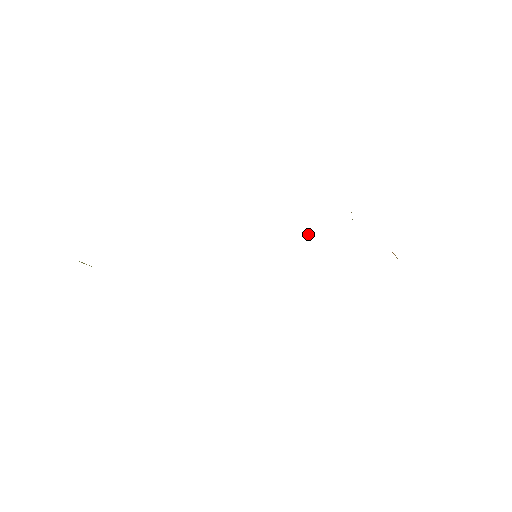
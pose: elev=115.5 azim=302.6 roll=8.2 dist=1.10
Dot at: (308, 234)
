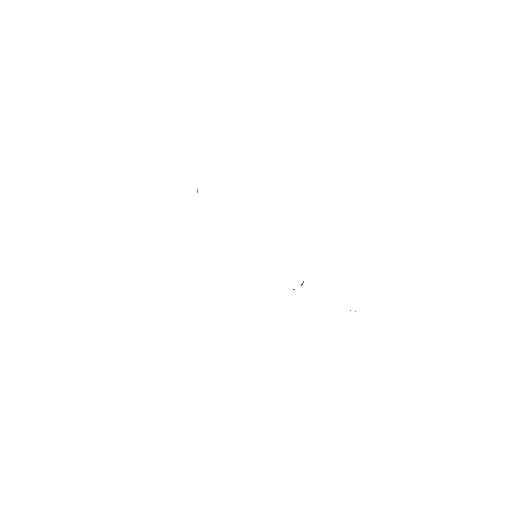
Dot at: occluded
